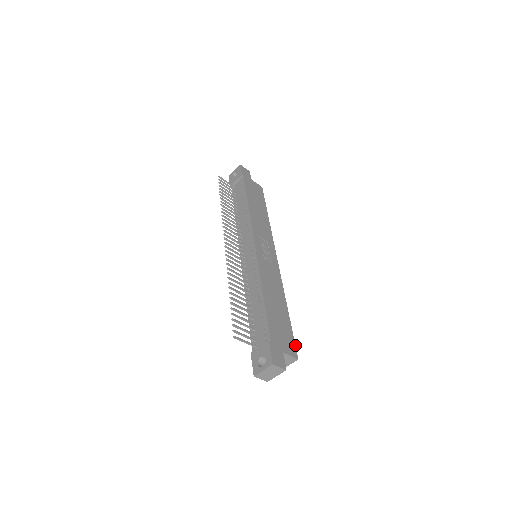
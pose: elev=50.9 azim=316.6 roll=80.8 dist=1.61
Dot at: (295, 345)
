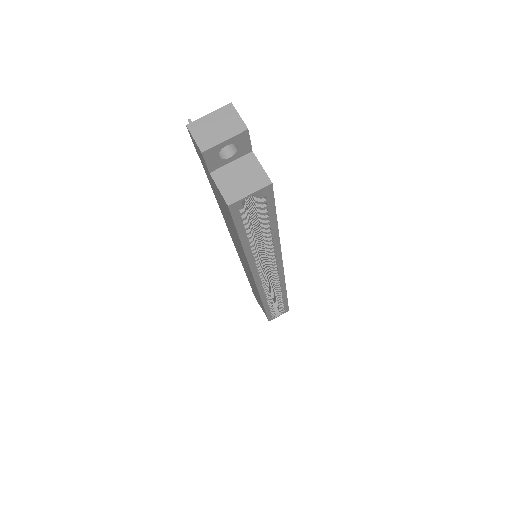
Dot at: occluded
